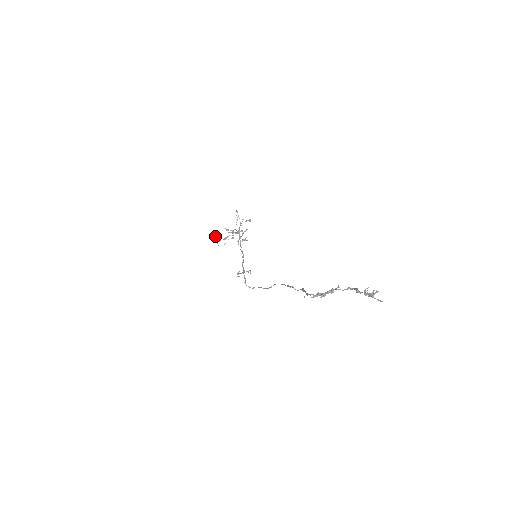
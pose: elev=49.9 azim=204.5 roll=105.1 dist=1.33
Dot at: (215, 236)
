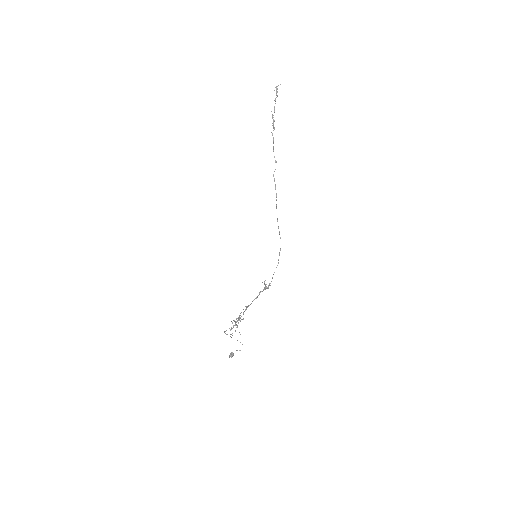
Dot at: (231, 352)
